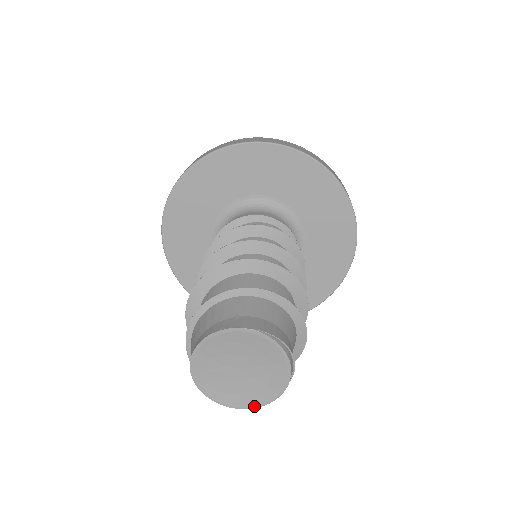
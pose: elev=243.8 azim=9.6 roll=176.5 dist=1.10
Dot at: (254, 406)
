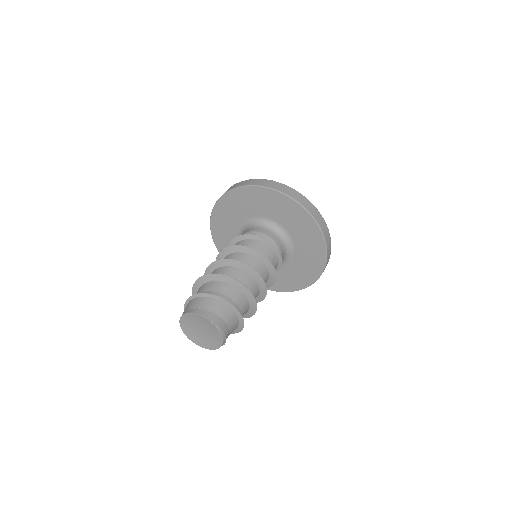
Dot at: (198, 345)
